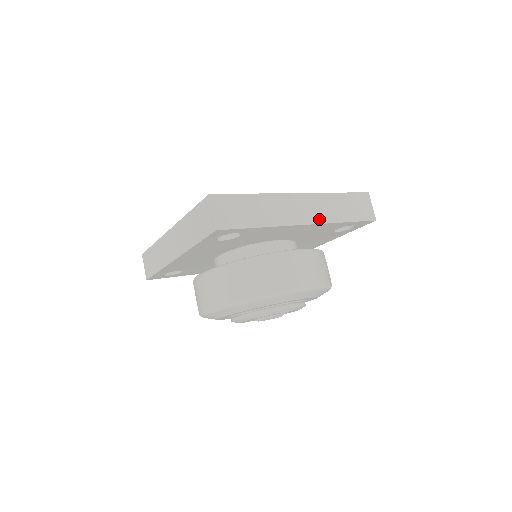
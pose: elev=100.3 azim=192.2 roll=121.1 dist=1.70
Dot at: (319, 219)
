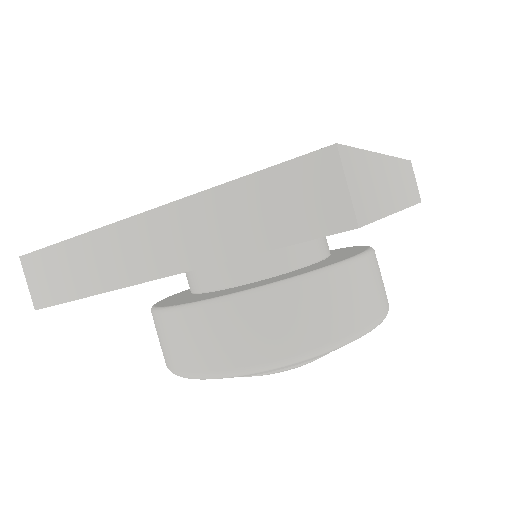
Dot at: (403, 201)
